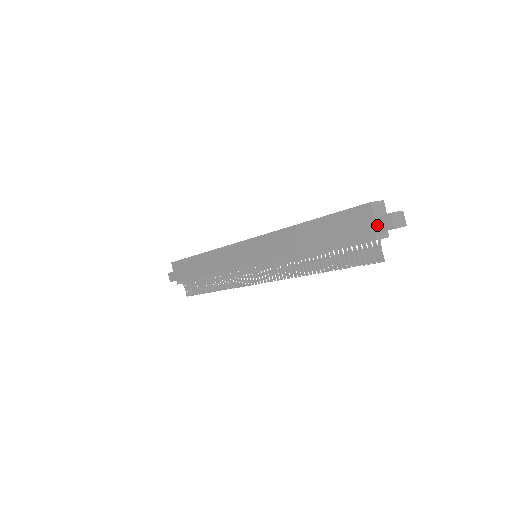
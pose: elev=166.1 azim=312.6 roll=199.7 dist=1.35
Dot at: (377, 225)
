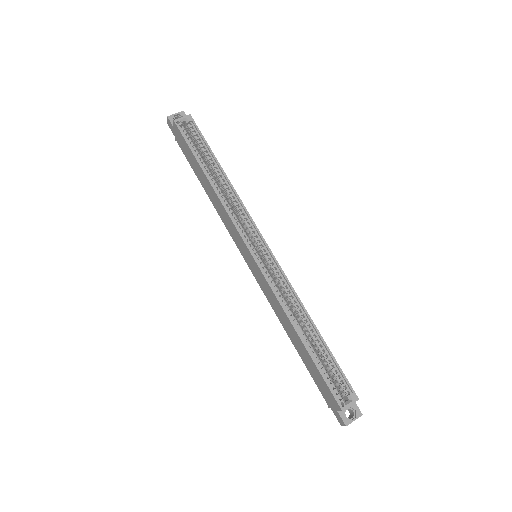
Dot at: (335, 412)
